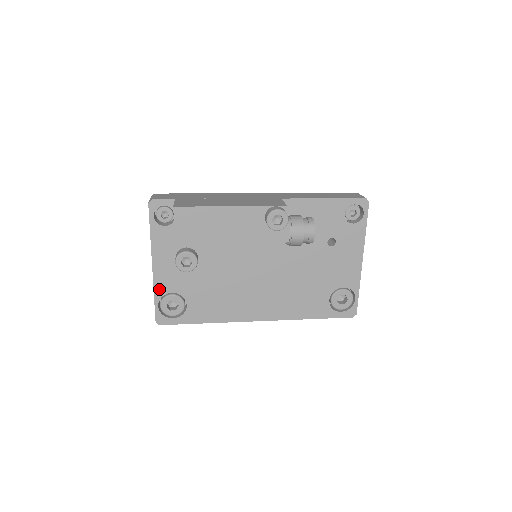
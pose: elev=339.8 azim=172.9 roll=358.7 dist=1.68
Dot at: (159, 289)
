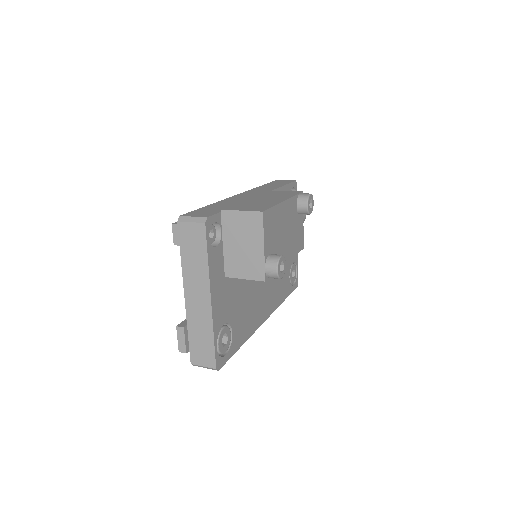
Dot at: (216, 326)
